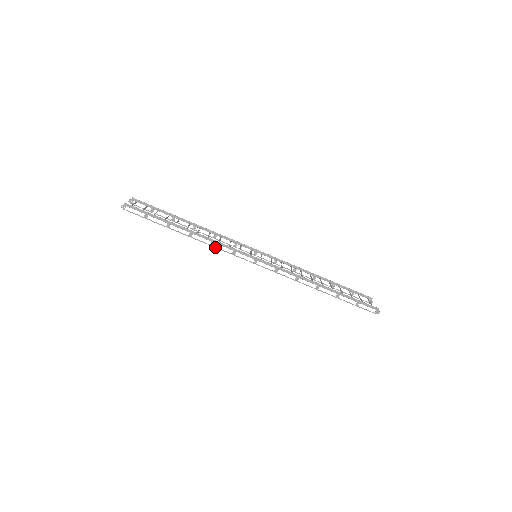
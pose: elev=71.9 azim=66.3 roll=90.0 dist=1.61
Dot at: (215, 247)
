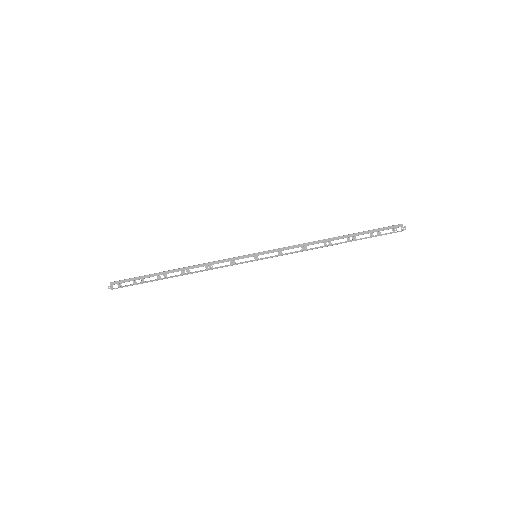
Dot at: (211, 269)
